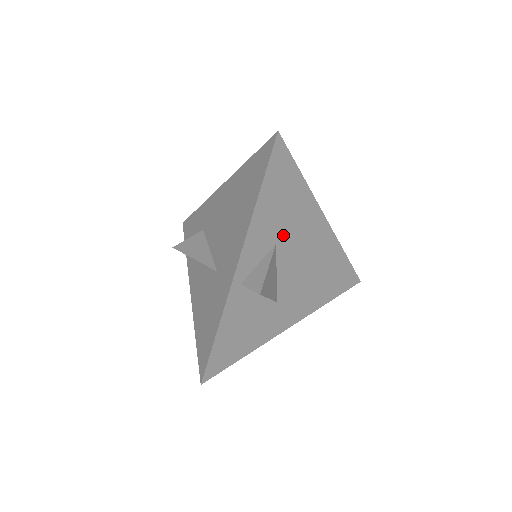
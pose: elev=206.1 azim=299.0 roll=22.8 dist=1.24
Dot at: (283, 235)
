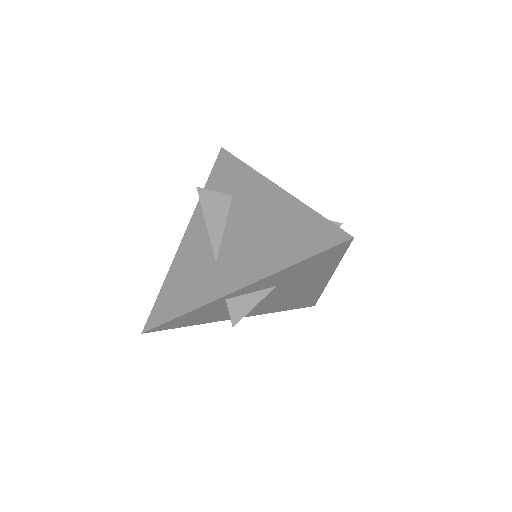
Dot at: (287, 283)
